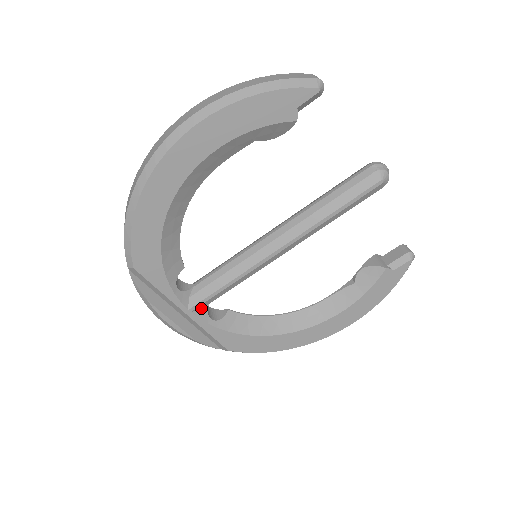
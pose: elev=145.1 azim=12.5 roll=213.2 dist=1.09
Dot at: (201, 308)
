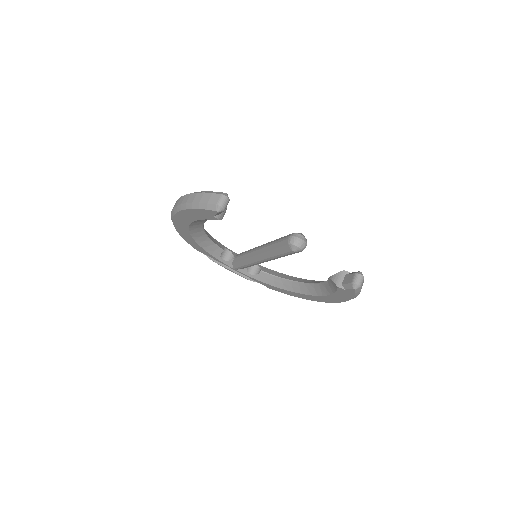
Dot at: (242, 269)
